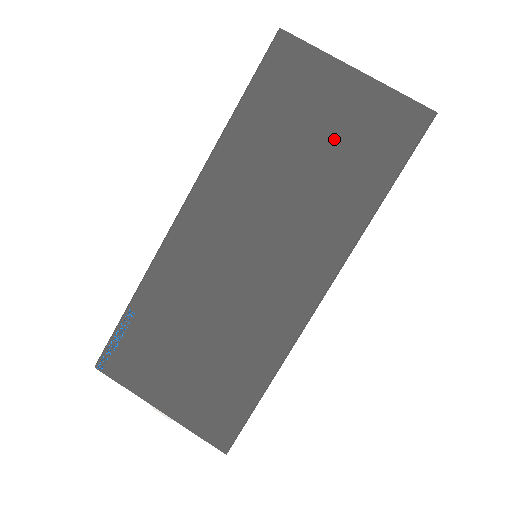
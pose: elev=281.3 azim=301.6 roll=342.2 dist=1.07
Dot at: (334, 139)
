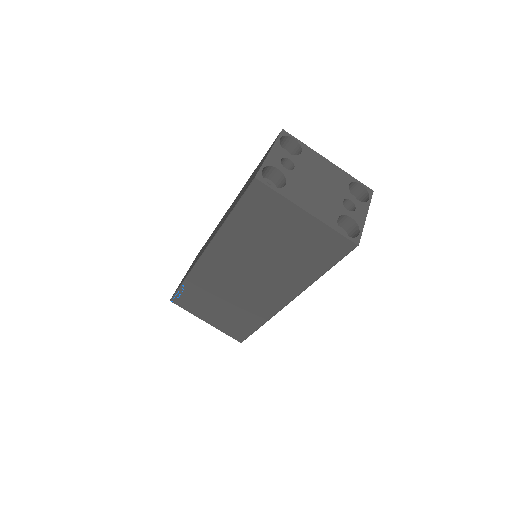
Dot at: (293, 243)
